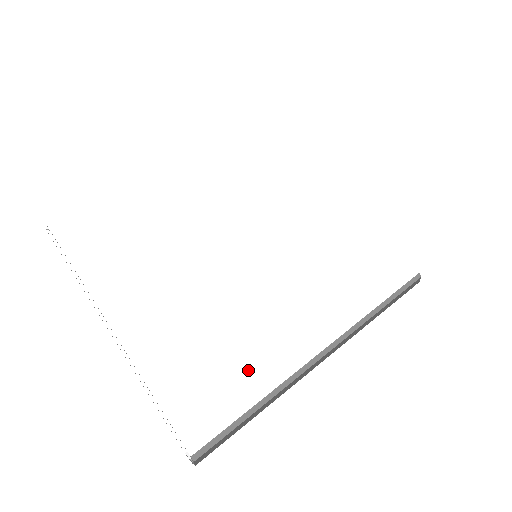
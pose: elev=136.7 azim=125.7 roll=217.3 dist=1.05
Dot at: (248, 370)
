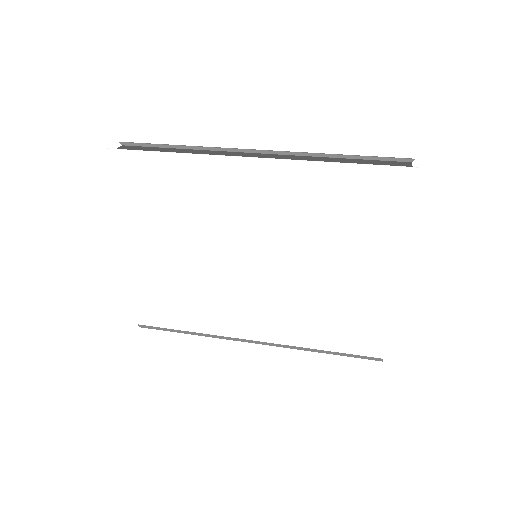
Dot at: (195, 314)
